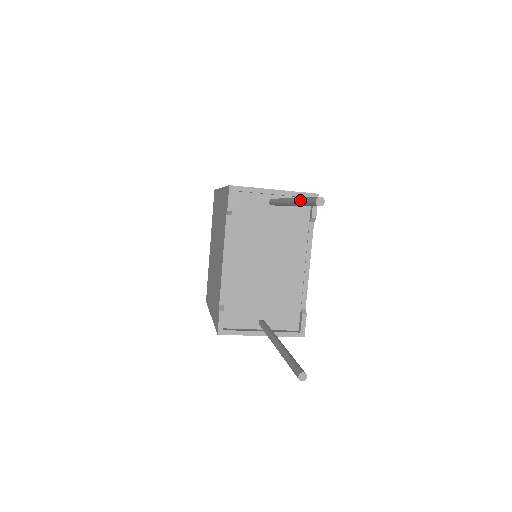
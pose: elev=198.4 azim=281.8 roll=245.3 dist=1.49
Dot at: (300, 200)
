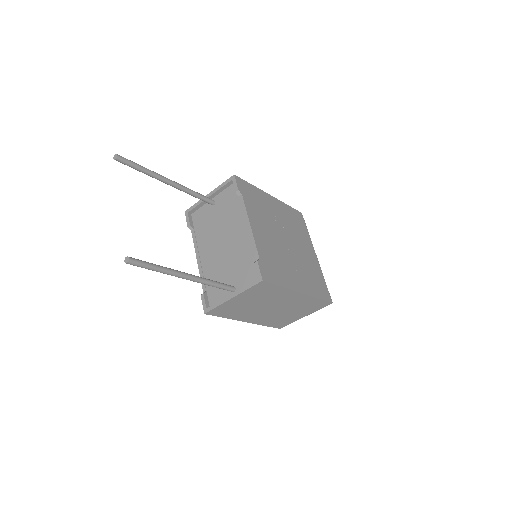
Dot at: (142, 171)
